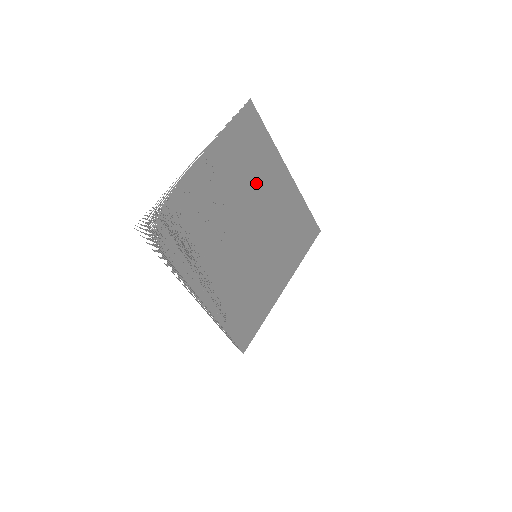
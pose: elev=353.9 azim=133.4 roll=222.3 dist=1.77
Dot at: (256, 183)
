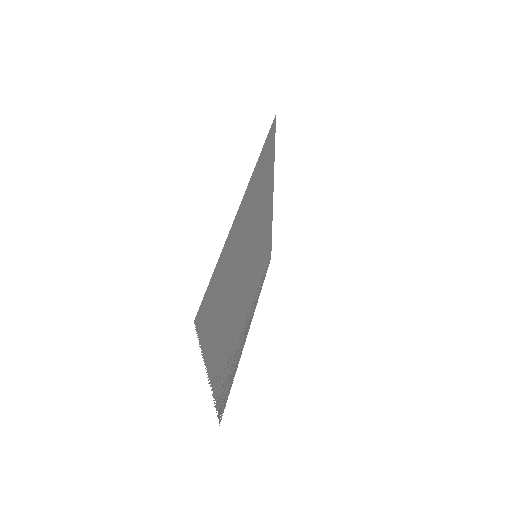
Dot at: (234, 273)
